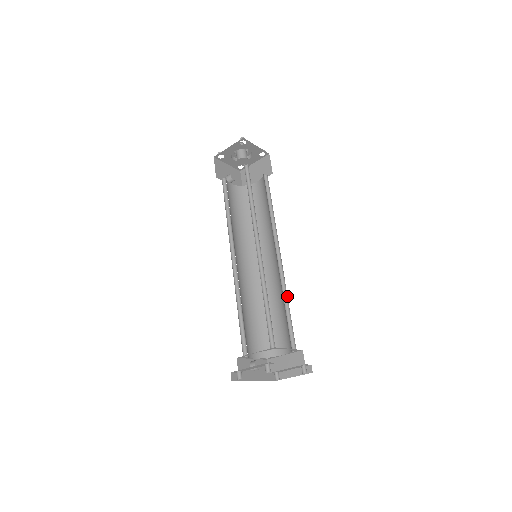
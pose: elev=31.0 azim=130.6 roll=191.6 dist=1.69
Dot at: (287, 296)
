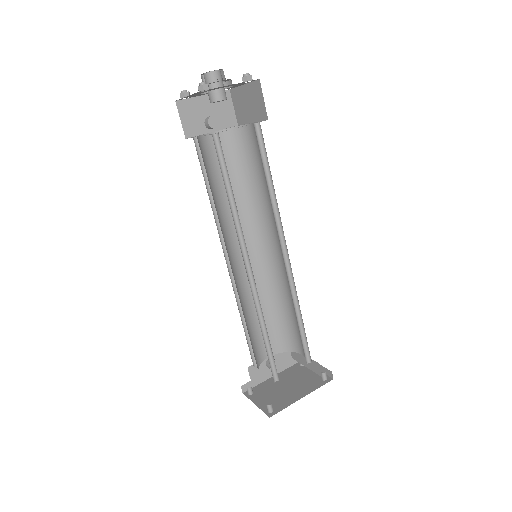
Dot at: (299, 305)
